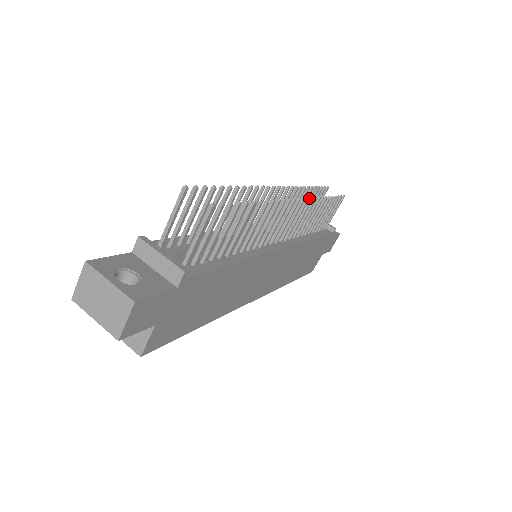
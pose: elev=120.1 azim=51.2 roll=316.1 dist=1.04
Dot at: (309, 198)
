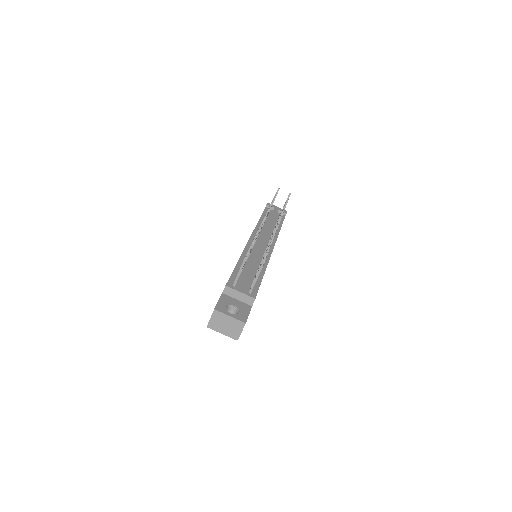
Dot at: (281, 215)
